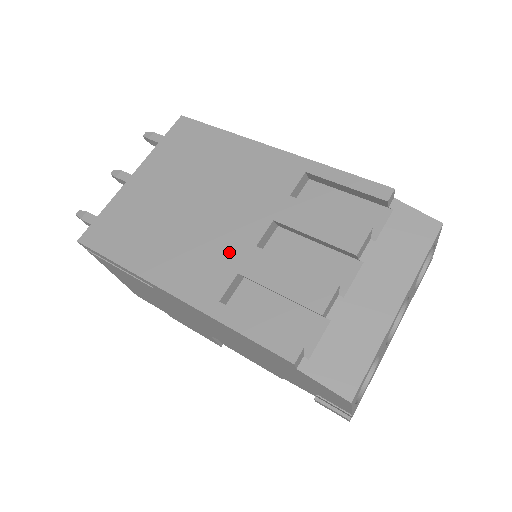
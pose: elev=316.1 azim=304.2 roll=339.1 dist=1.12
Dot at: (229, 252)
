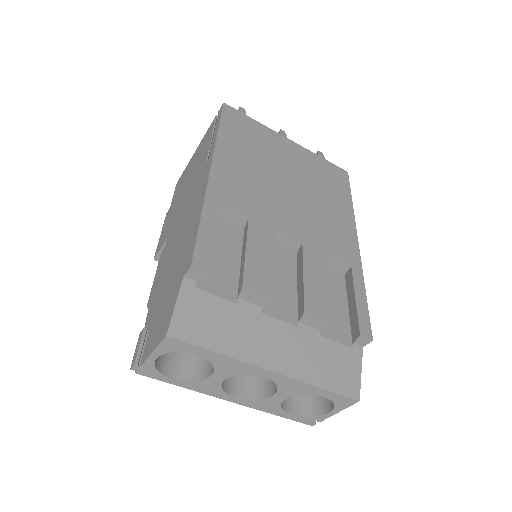
Dot at: (263, 210)
